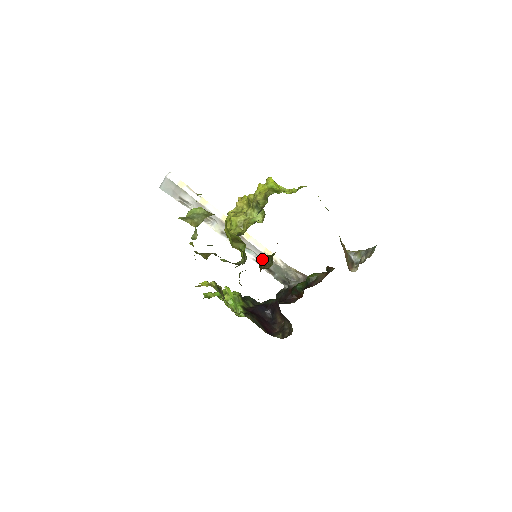
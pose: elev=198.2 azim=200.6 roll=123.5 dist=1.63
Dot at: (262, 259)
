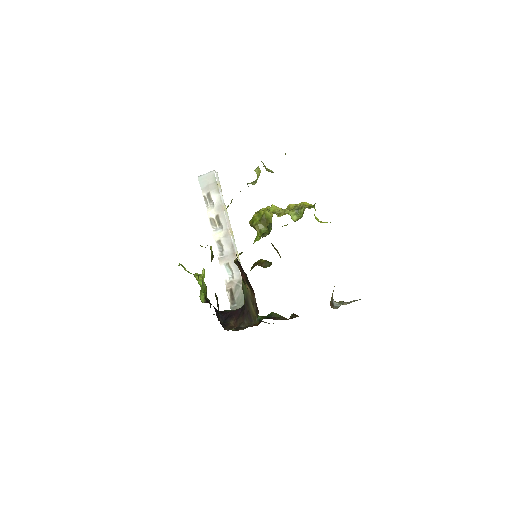
Dot at: (261, 260)
